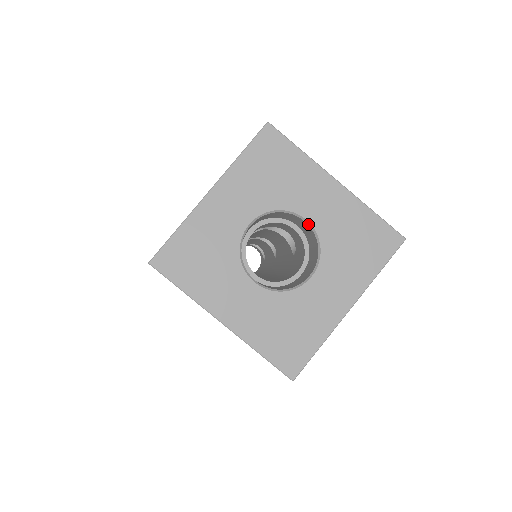
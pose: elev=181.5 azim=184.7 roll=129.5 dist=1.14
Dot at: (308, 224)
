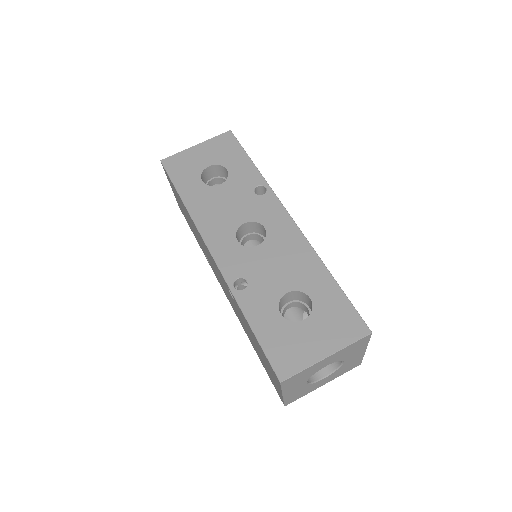
Dot at: (342, 363)
